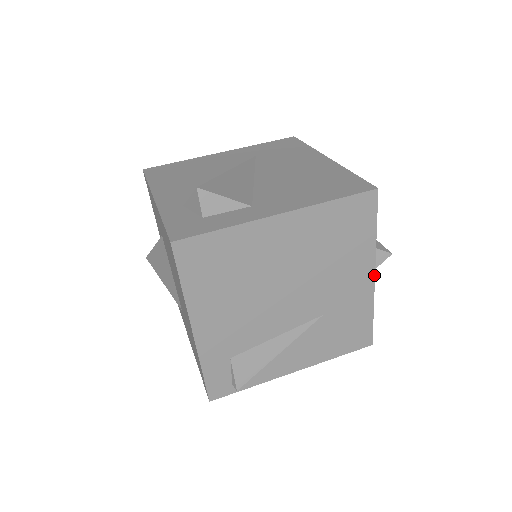
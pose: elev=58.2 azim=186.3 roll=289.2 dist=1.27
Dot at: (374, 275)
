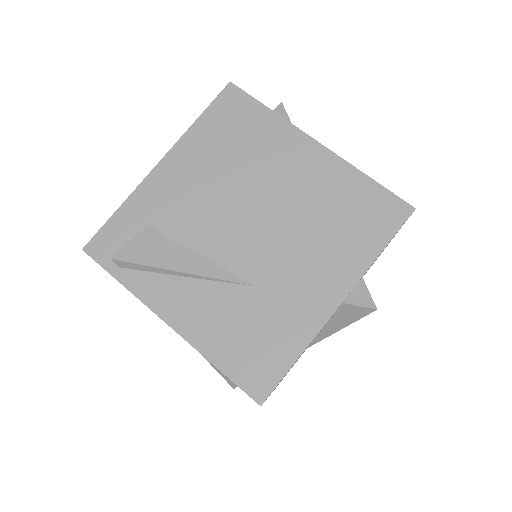
Dot at: (340, 303)
